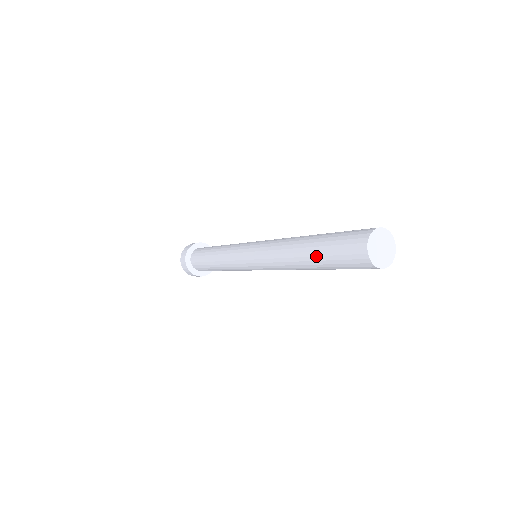
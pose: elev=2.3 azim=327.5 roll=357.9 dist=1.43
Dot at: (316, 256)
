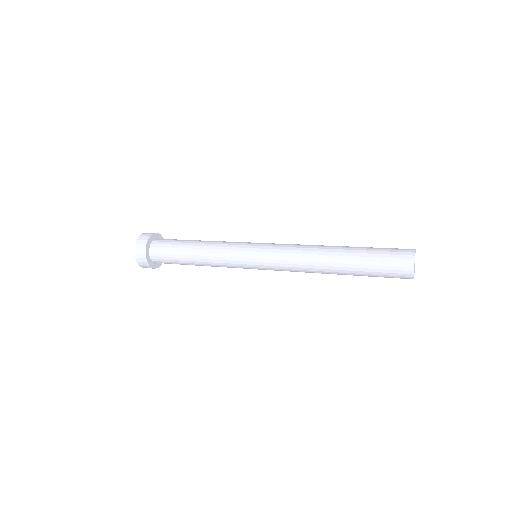
Dot at: (356, 271)
